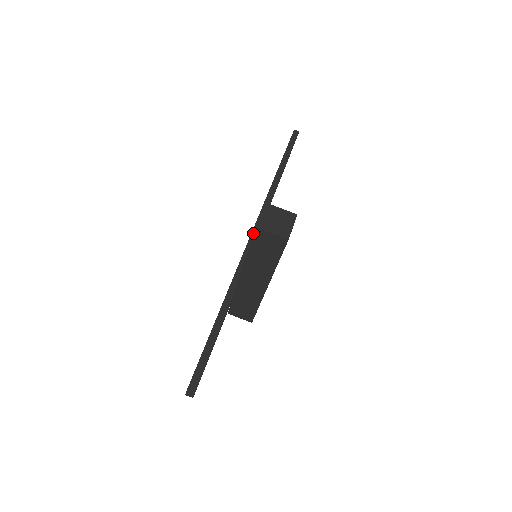
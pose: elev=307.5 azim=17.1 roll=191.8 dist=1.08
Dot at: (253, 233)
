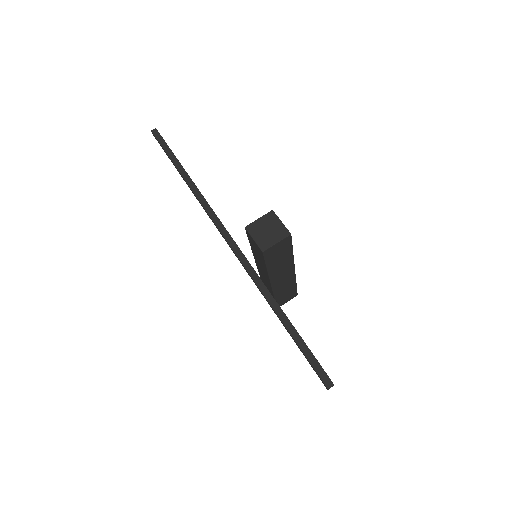
Dot at: (228, 240)
